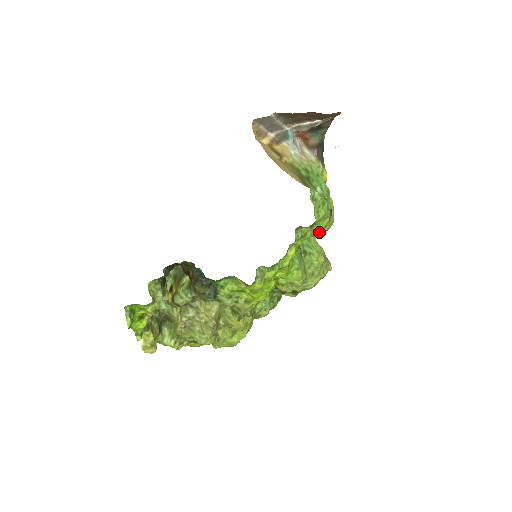
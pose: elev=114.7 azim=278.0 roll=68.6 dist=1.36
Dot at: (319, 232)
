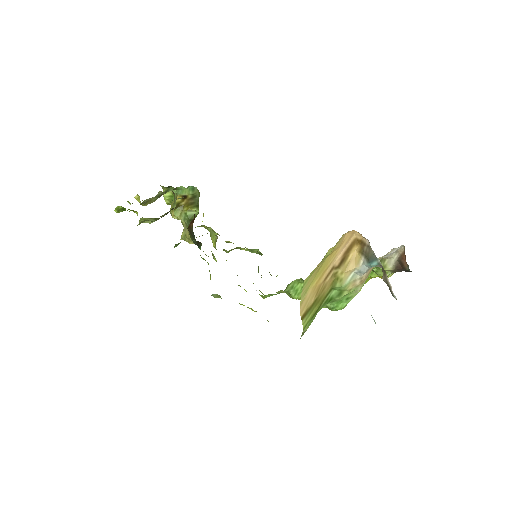
Dot at: occluded
